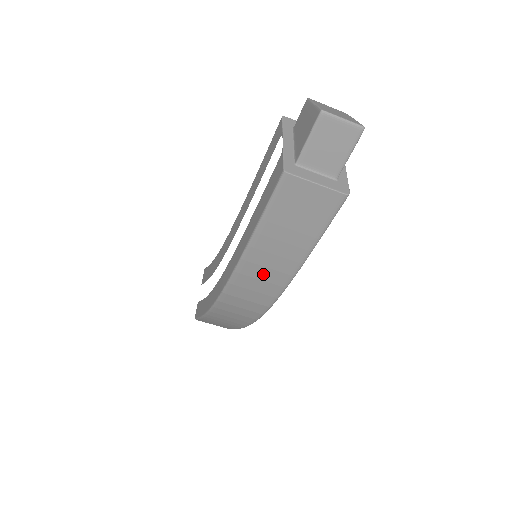
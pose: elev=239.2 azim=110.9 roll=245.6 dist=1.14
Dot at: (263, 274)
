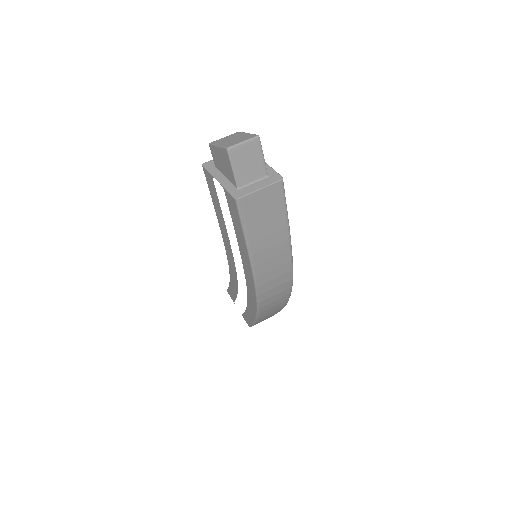
Dot at: (272, 264)
